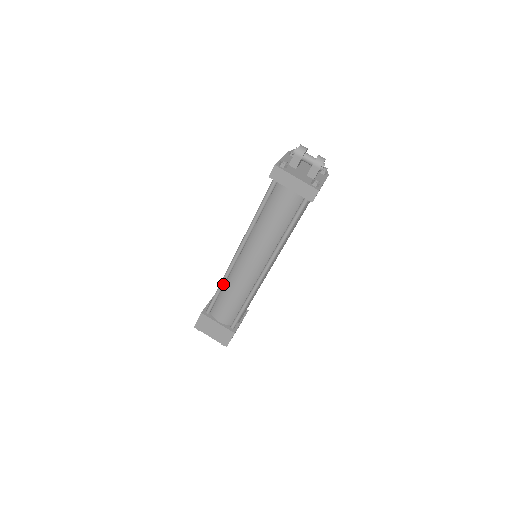
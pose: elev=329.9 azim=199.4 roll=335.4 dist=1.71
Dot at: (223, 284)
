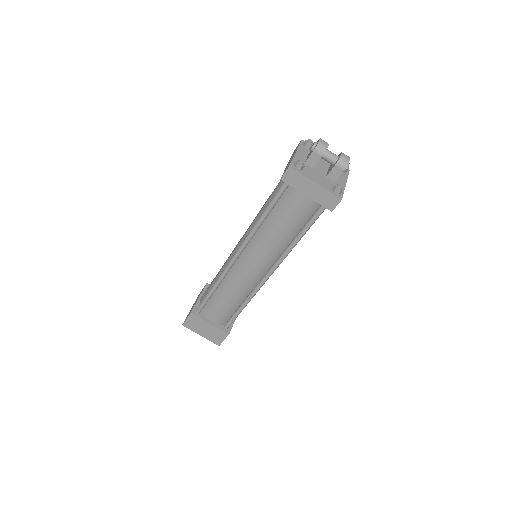
Dot at: (217, 286)
